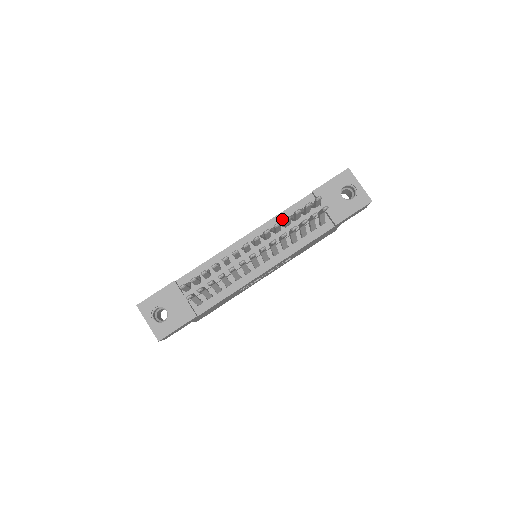
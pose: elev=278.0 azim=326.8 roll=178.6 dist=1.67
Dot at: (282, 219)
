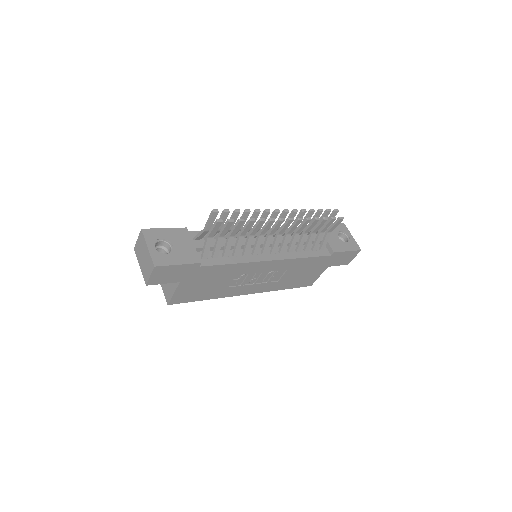
Dot at: occluded
